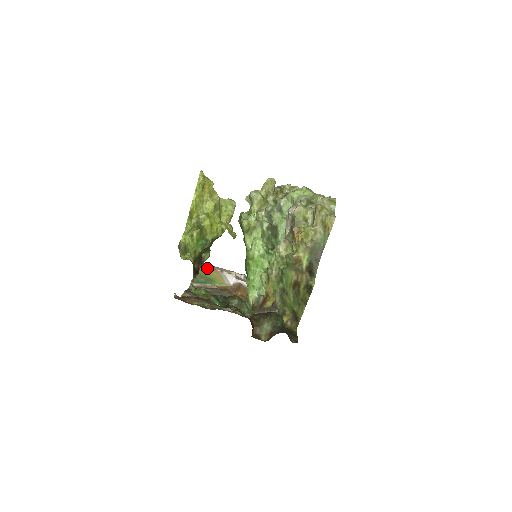
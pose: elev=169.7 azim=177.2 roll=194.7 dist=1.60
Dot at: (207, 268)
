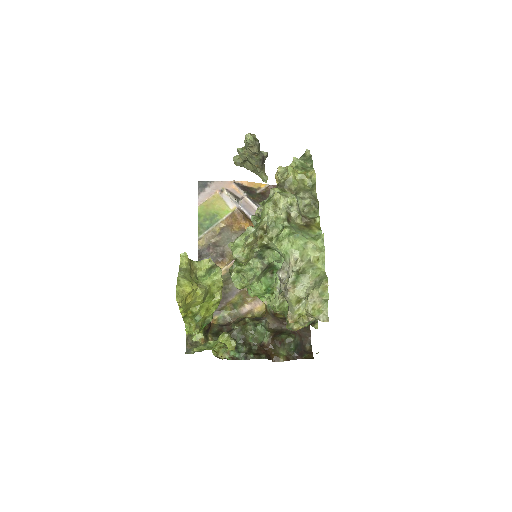
Dot at: (206, 197)
